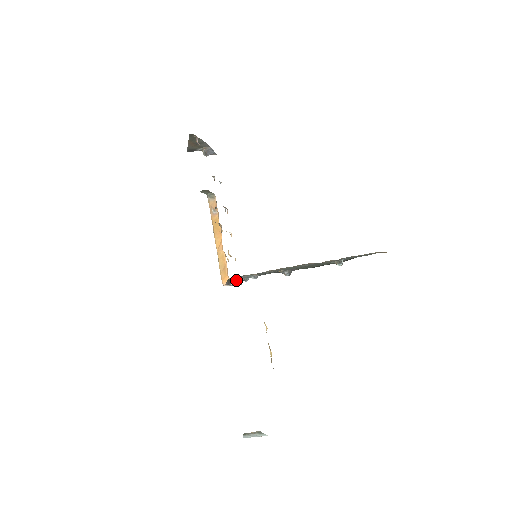
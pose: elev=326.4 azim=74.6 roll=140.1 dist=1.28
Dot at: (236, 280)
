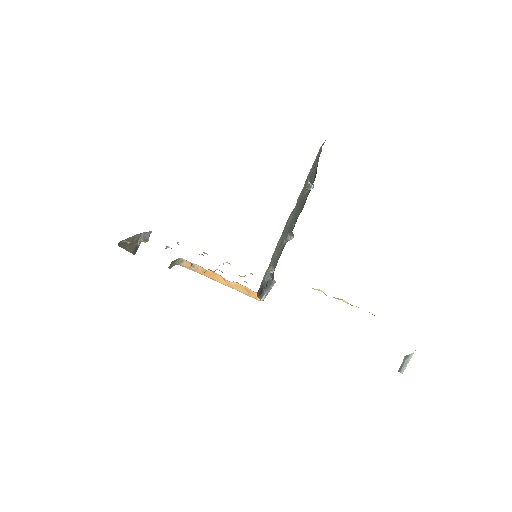
Dot at: (267, 286)
